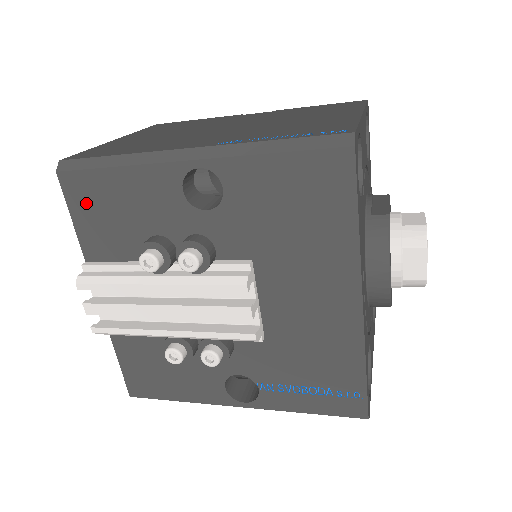
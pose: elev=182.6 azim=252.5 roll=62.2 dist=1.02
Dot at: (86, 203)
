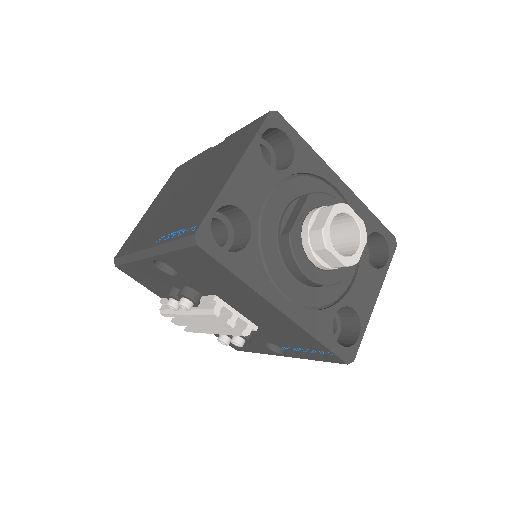
Dot at: (136, 277)
